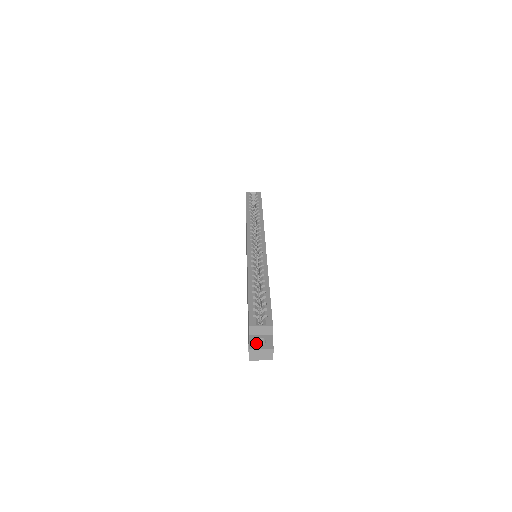
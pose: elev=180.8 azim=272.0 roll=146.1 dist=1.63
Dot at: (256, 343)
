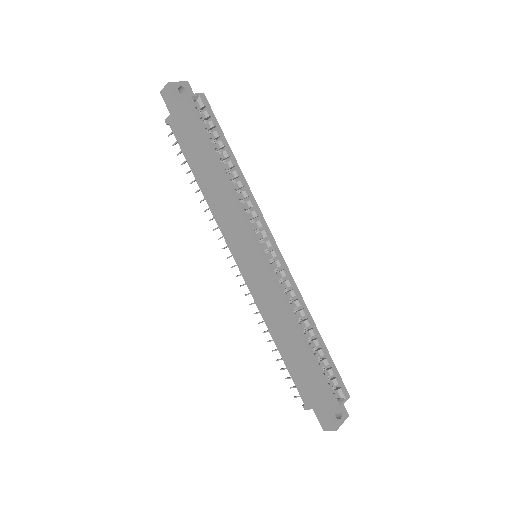
Dot at: (337, 419)
